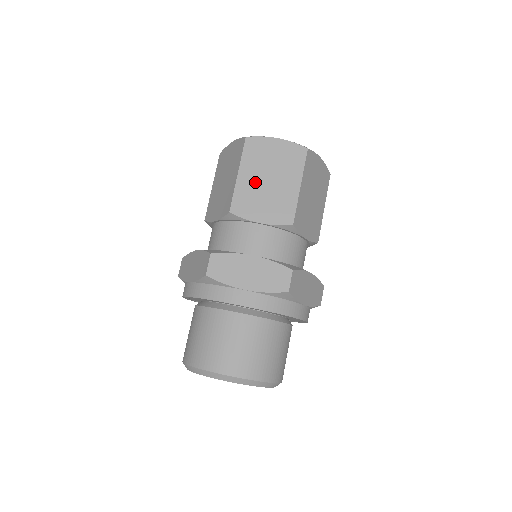
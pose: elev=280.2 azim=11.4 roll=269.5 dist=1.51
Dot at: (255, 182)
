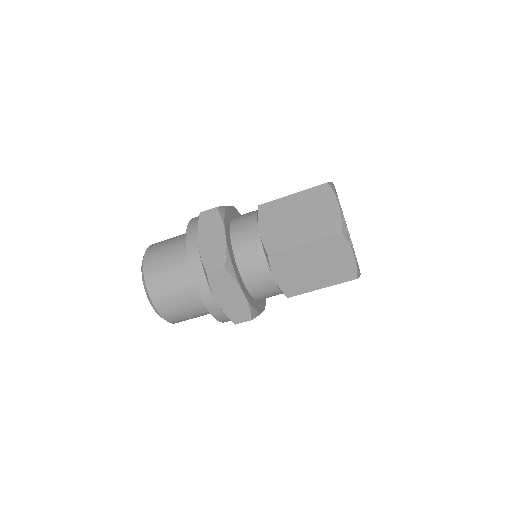
Dot at: (305, 259)
